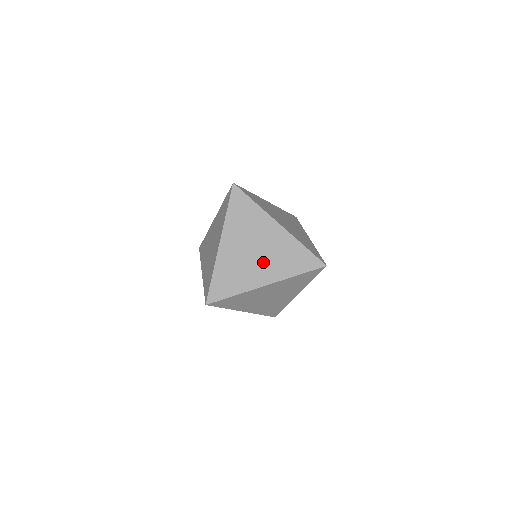
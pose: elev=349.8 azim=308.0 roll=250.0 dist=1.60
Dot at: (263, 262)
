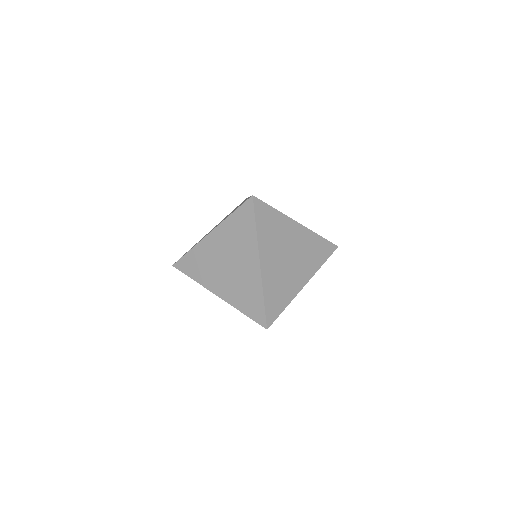
Dot at: (297, 265)
